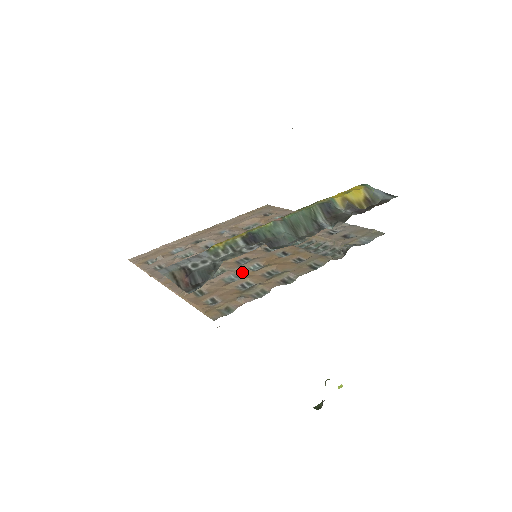
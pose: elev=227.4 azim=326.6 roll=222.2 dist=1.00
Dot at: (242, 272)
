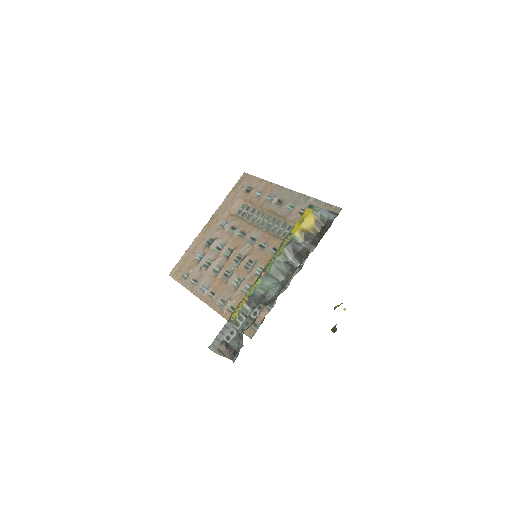
Dot at: (252, 281)
